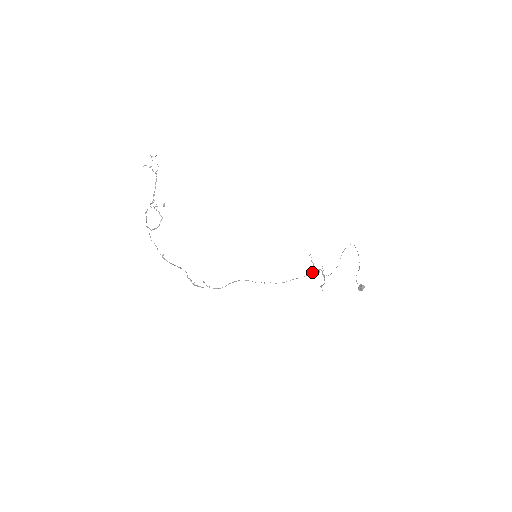
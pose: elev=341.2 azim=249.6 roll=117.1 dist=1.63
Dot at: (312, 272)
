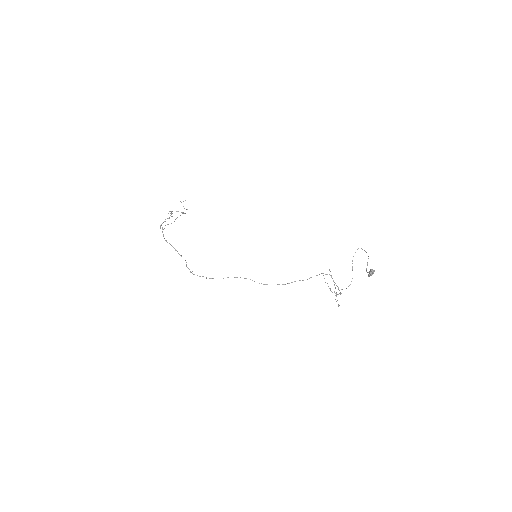
Dot at: occluded
